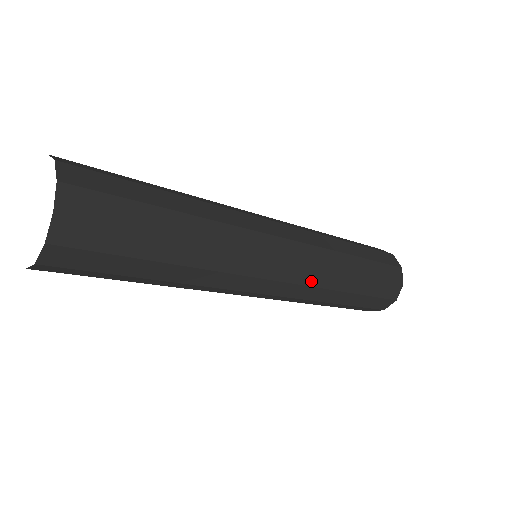
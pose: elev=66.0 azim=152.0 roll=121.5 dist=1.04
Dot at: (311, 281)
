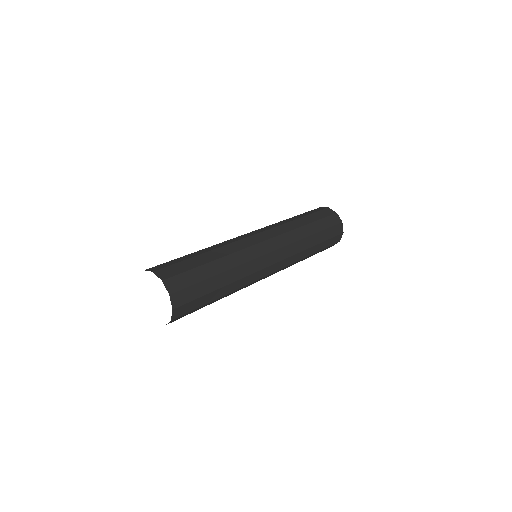
Dot at: (289, 263)
